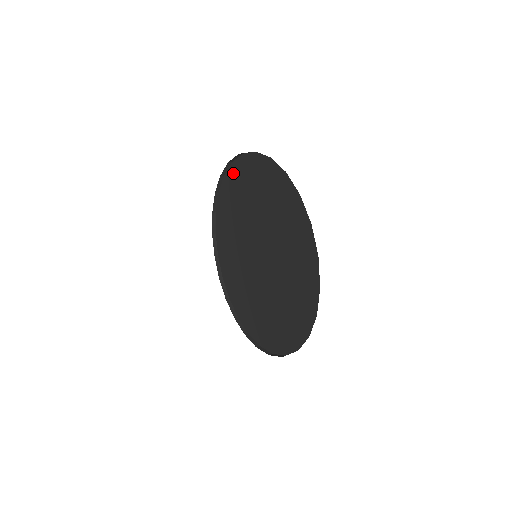
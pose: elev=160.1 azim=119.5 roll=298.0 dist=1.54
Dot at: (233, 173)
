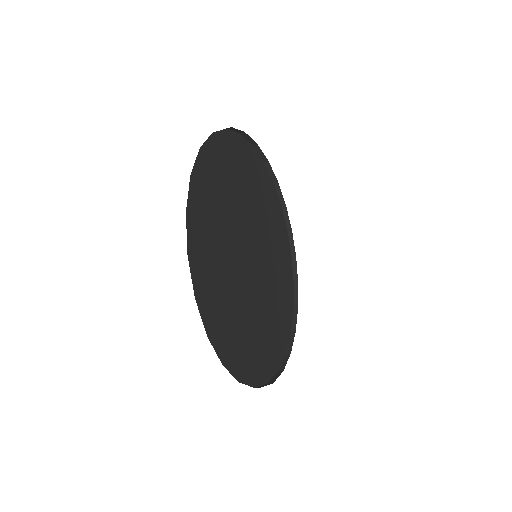
Dot at: occluded
